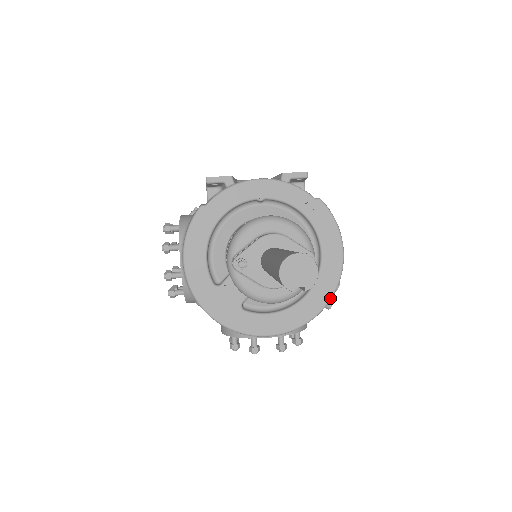
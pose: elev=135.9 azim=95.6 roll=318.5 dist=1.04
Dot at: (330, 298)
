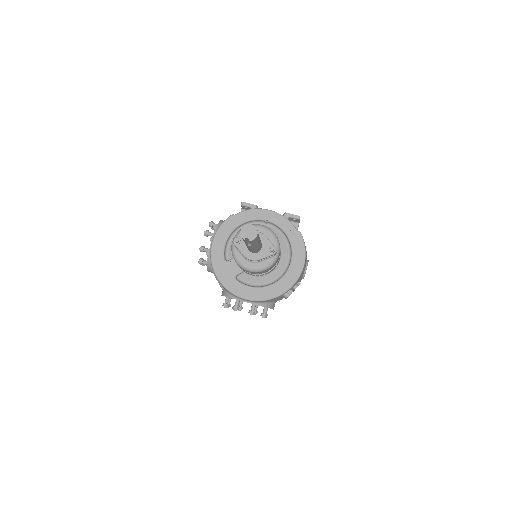
Dot at: (287, 289)
